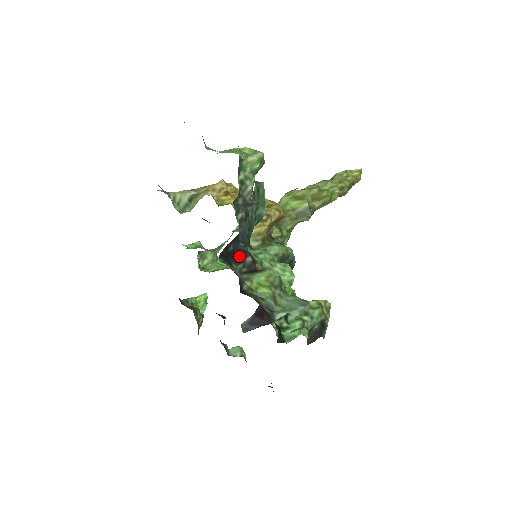
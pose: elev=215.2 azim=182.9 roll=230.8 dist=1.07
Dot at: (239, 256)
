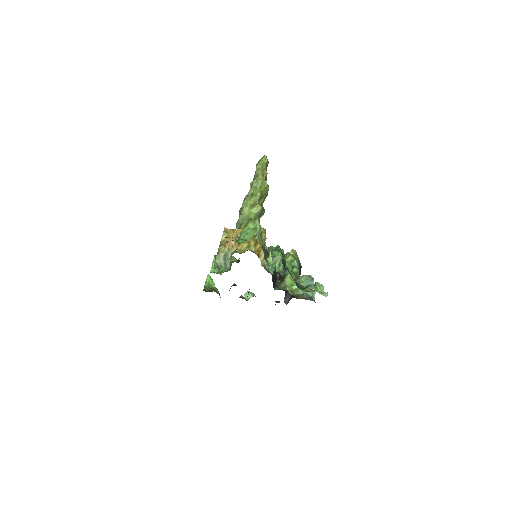
Dot at: (275, 278)
